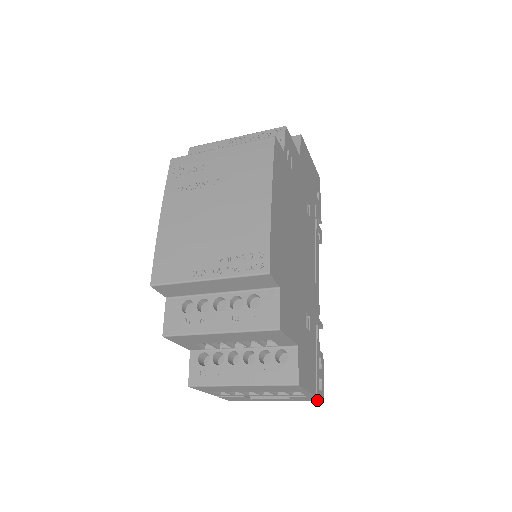
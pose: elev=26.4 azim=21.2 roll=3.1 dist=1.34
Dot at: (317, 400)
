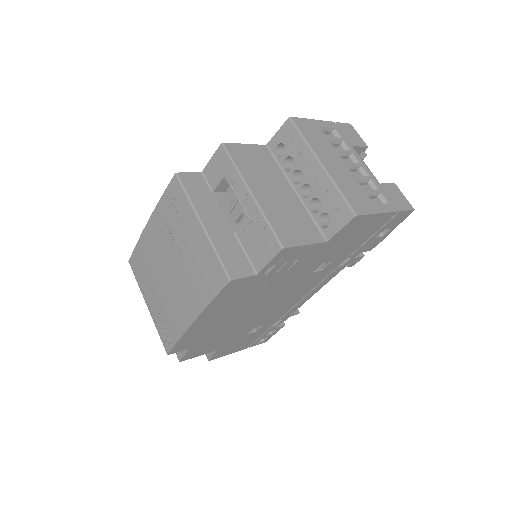
Dot at: occluded
